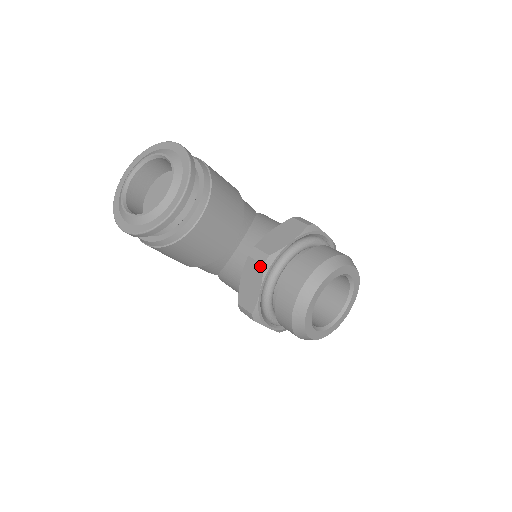
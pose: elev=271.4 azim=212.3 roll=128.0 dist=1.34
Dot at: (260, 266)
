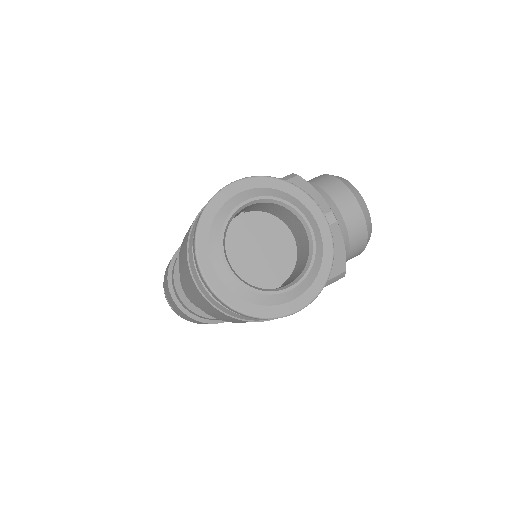
Dot at: (335, 226)
